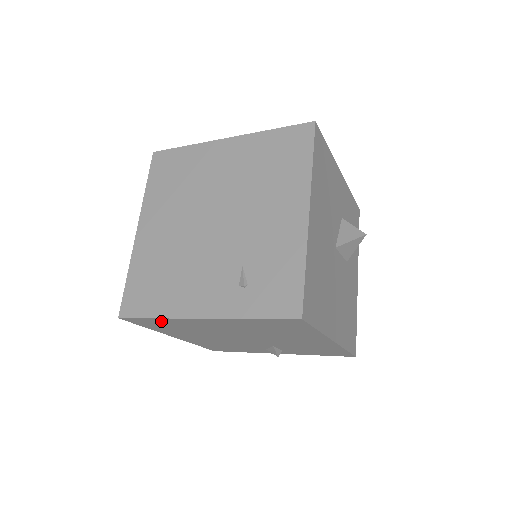
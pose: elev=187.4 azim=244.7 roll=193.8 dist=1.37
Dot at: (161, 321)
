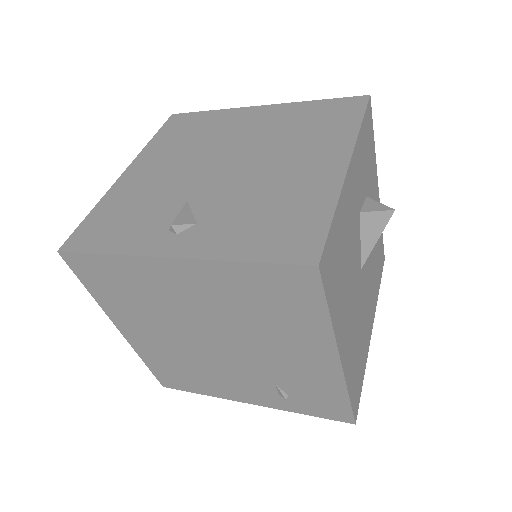
Dot at: occluded
